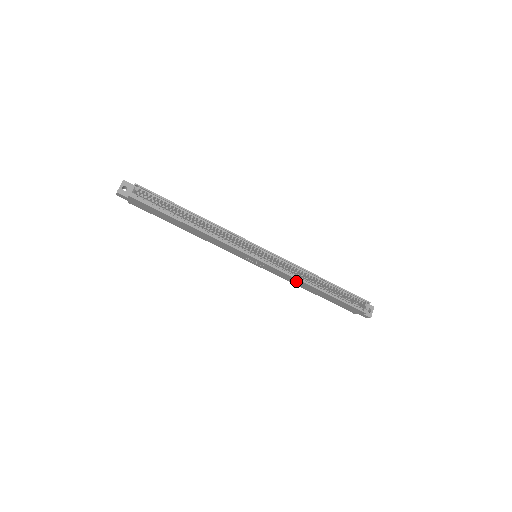
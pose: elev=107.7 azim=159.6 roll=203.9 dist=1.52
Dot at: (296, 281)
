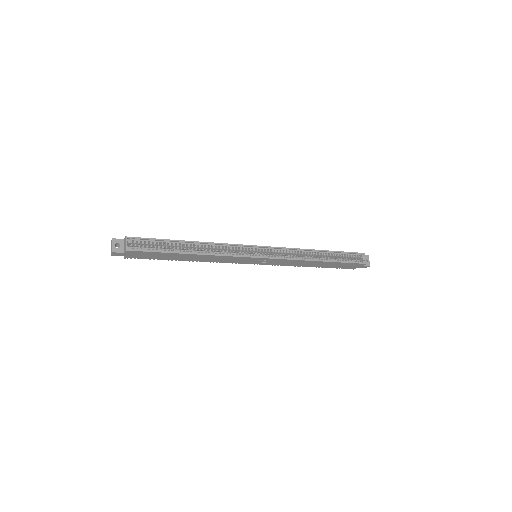
Dot at: (299, 262)
